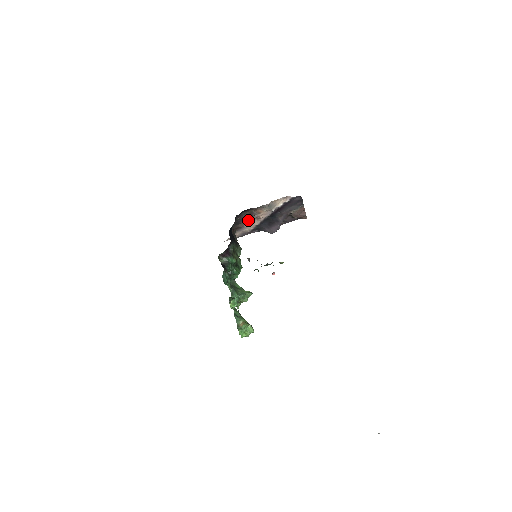
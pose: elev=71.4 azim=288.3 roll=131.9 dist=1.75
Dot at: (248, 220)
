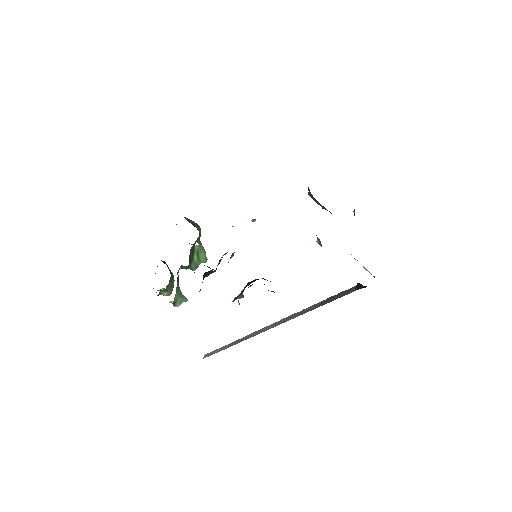
Dot at: occluded
